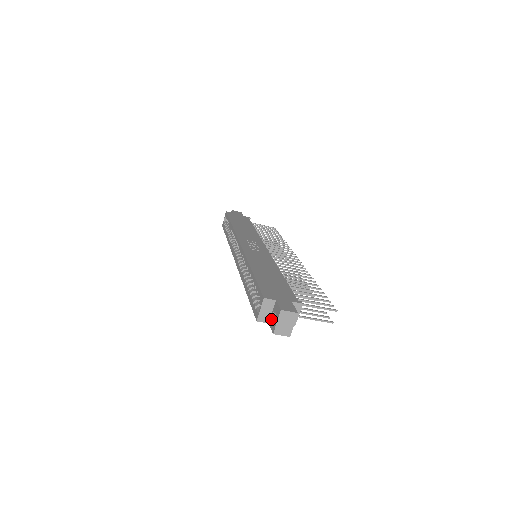
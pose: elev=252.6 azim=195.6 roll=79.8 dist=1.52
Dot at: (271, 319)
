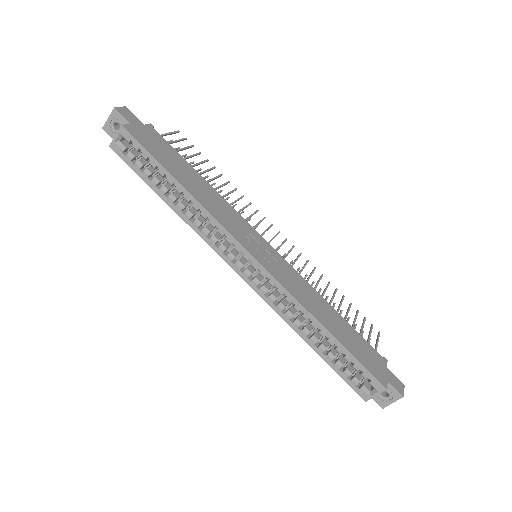
Dot at: occluded
